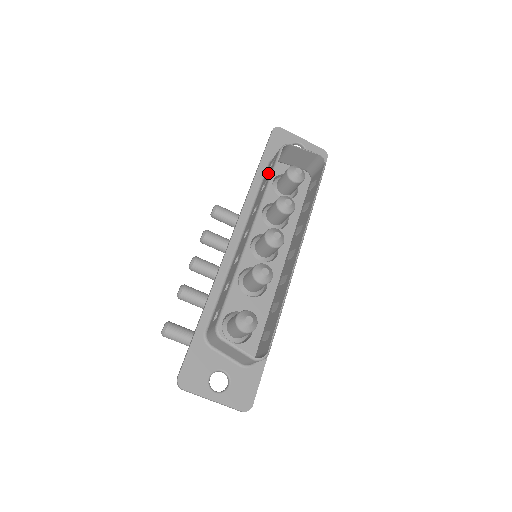
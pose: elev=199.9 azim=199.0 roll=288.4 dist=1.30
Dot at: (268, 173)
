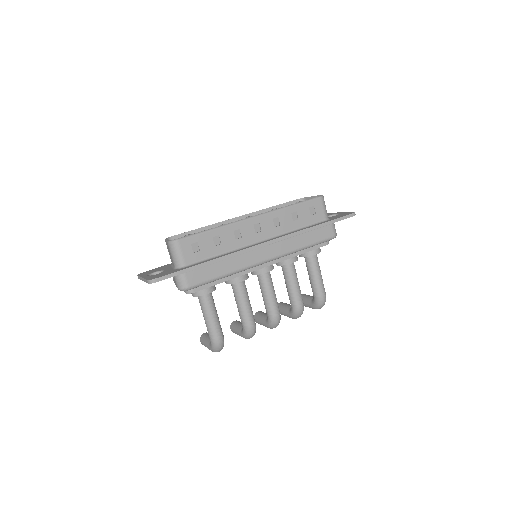
Dot at: occluded
